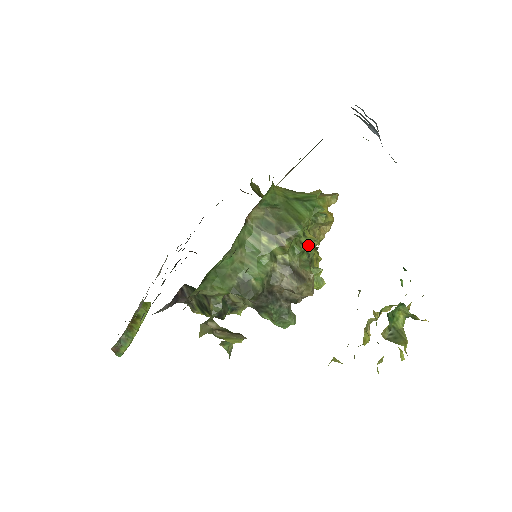
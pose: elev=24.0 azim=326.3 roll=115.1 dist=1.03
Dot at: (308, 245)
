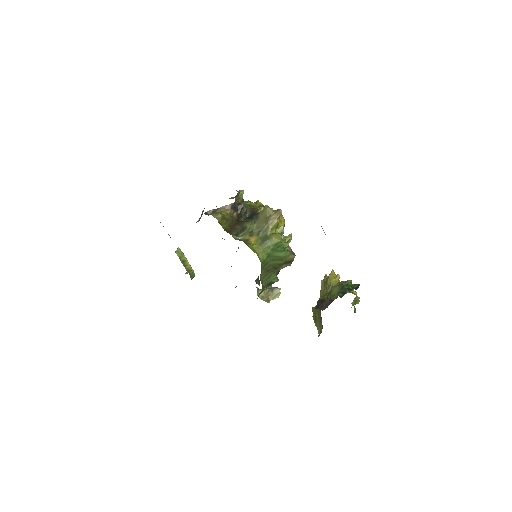
Dot at: occluded
